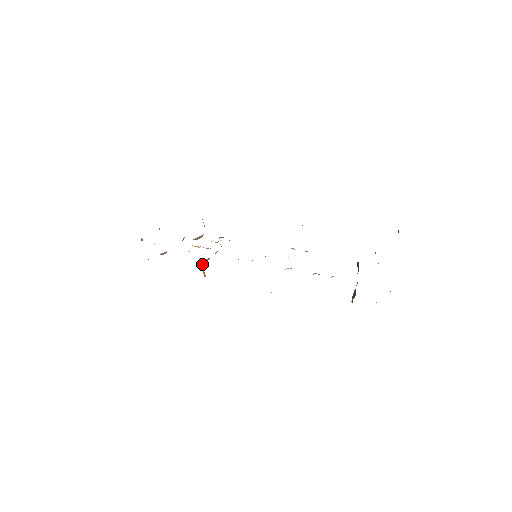
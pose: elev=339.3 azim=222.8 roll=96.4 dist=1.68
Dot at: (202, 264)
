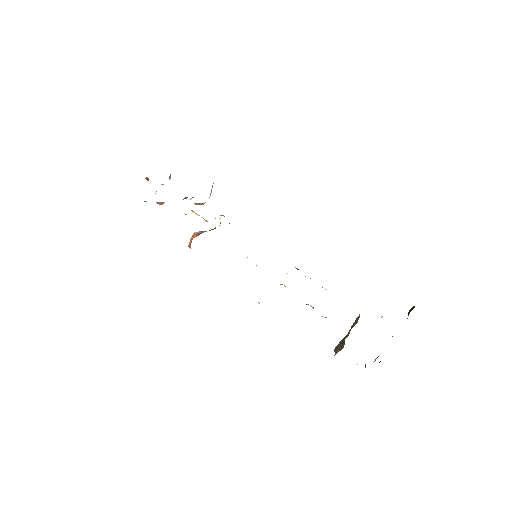
Dot at: (193, 234)
